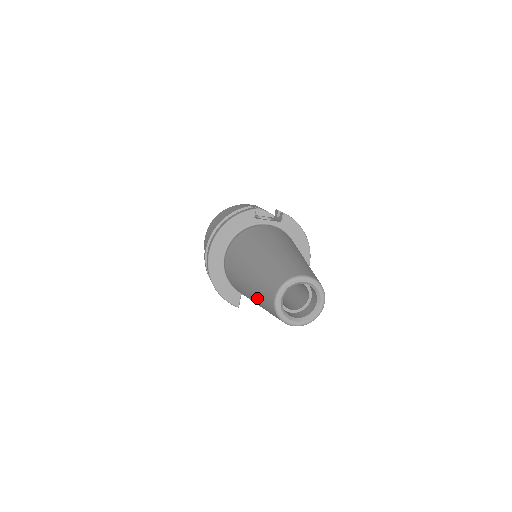
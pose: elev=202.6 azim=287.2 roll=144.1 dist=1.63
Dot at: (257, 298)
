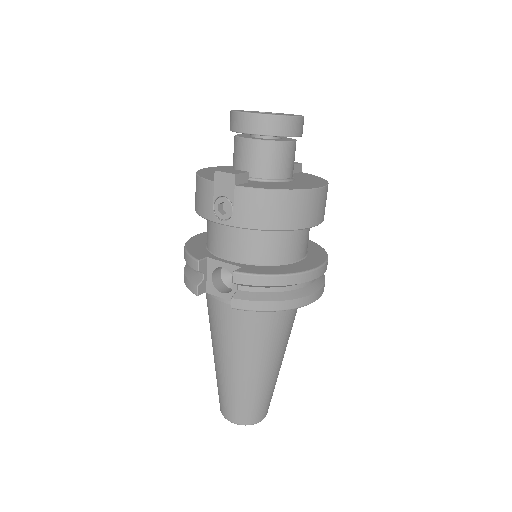
Dot at: occluded
